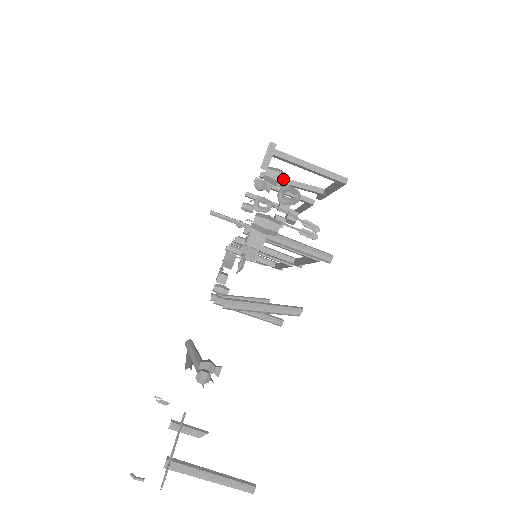
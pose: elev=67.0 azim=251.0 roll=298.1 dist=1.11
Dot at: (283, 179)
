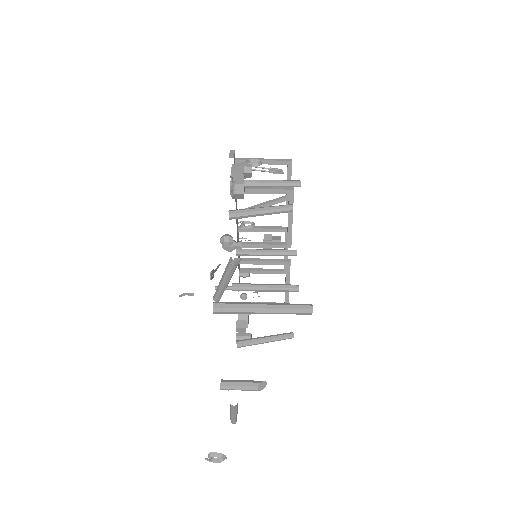
Dot at: occluded
